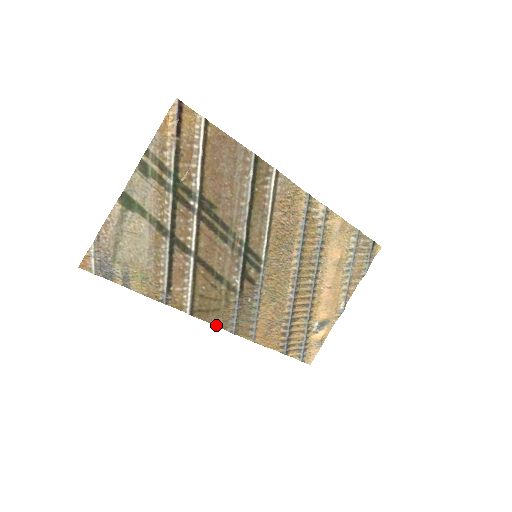
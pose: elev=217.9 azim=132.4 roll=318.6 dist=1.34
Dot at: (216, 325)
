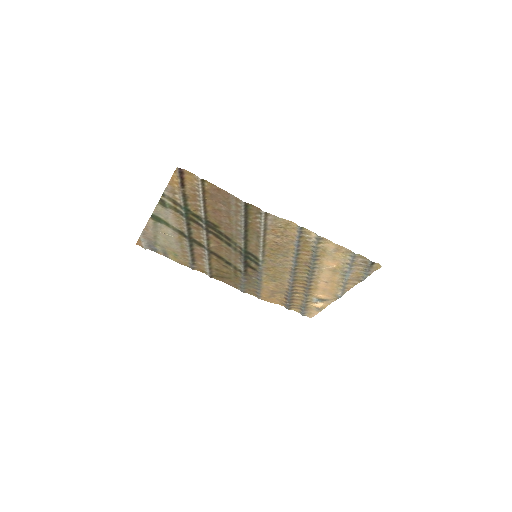
Dot at: (230, 285)
